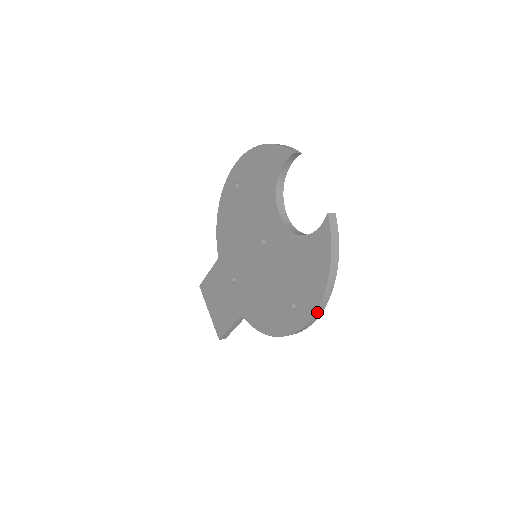
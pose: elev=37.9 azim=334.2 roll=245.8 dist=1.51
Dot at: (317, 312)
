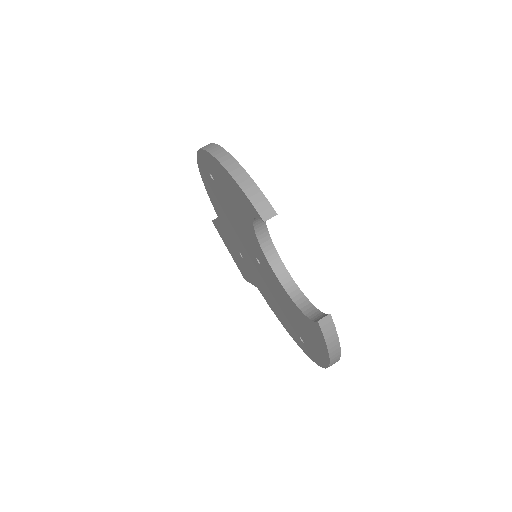
Dot at: occluded
